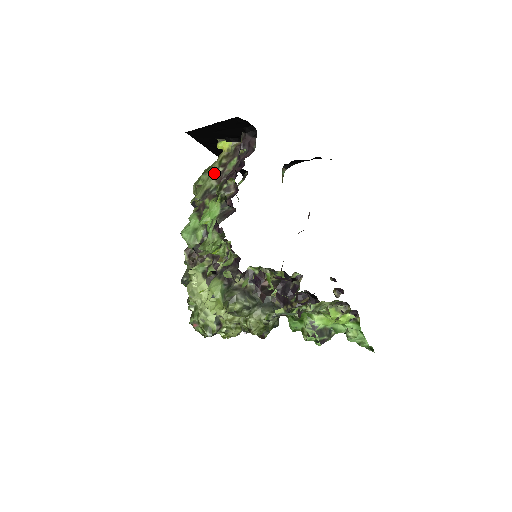
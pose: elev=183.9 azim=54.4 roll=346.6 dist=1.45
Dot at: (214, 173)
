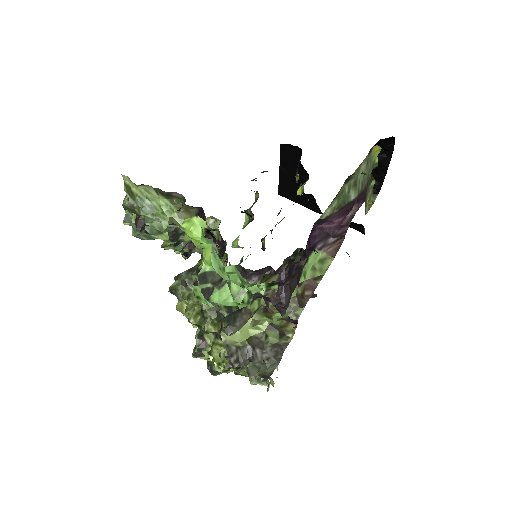
Dot at: occluded
